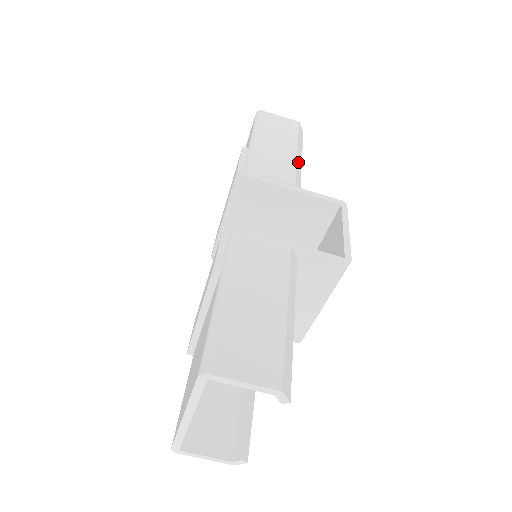
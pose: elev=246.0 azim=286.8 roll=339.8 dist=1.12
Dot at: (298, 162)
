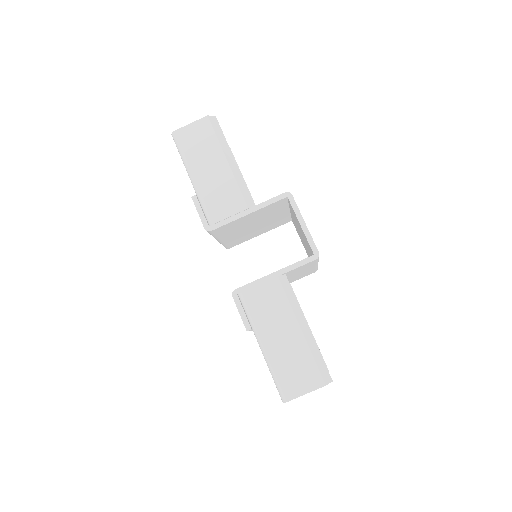
Dot at: (235, 173)
